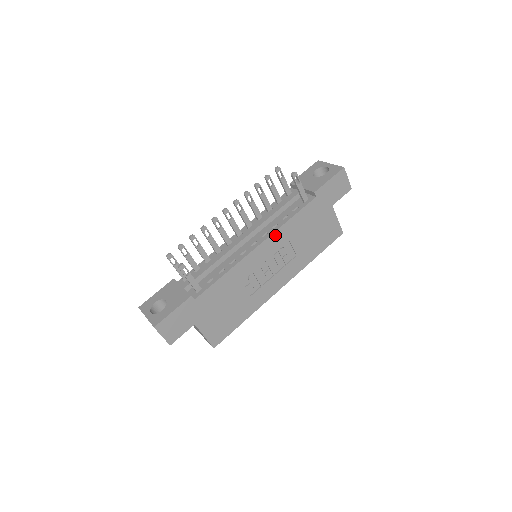
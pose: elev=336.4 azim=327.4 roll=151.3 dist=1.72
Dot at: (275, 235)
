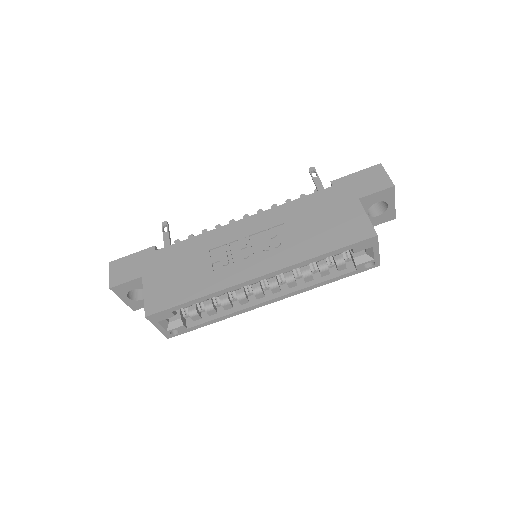
Dot at: (267, 214)
